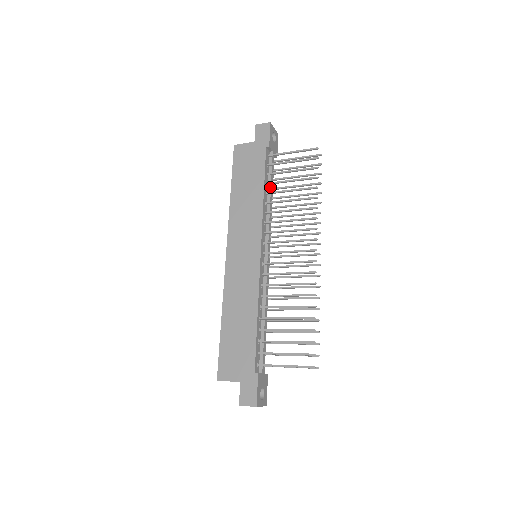
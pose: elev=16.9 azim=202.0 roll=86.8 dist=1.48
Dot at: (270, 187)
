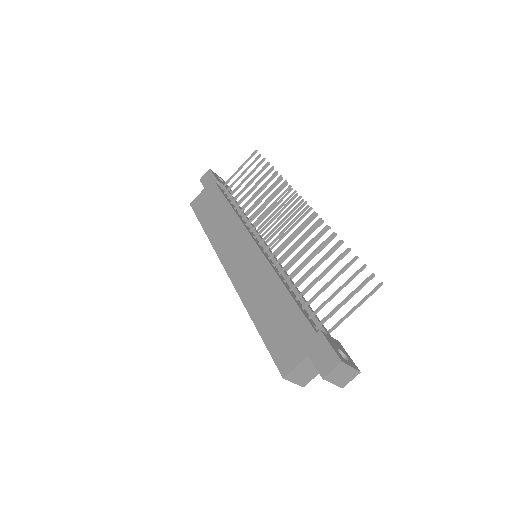
Dot at: occluded
